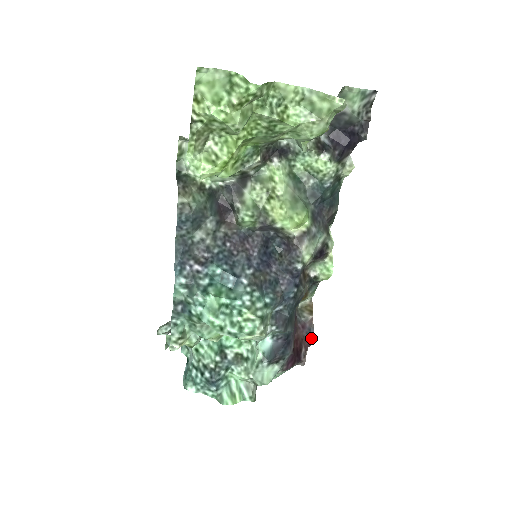
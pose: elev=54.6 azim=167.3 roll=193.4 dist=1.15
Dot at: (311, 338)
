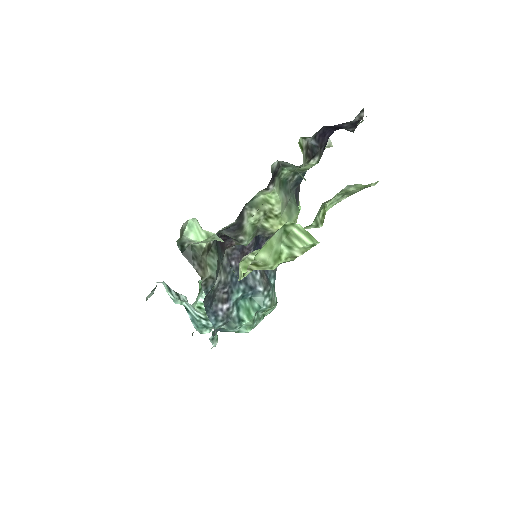
Dot at: occluded
